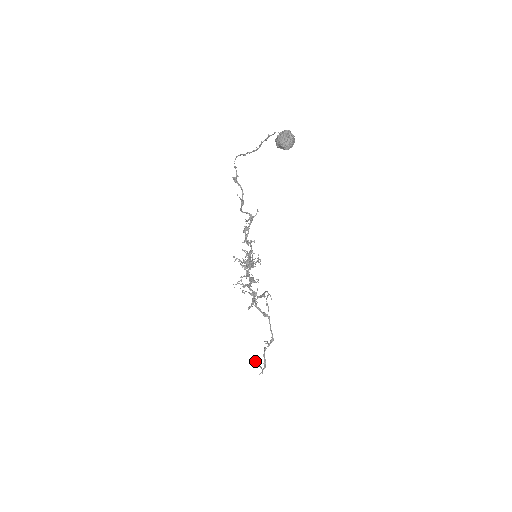
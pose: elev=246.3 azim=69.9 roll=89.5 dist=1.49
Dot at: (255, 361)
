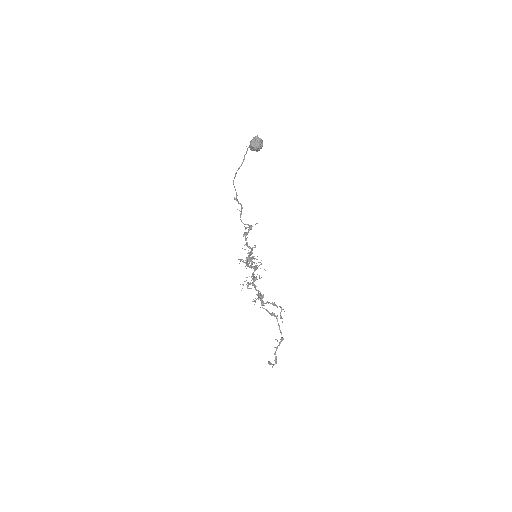
Dot at: (268, 361)
